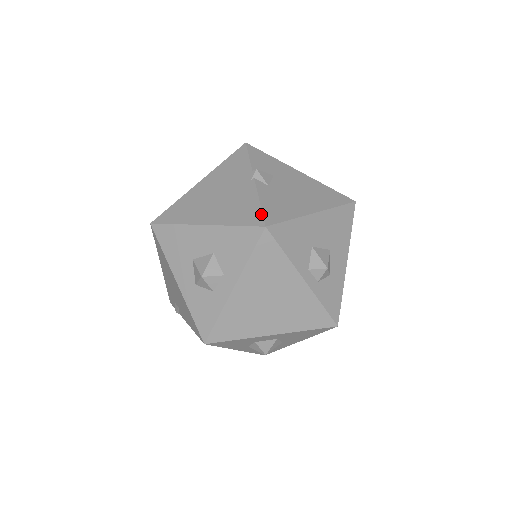
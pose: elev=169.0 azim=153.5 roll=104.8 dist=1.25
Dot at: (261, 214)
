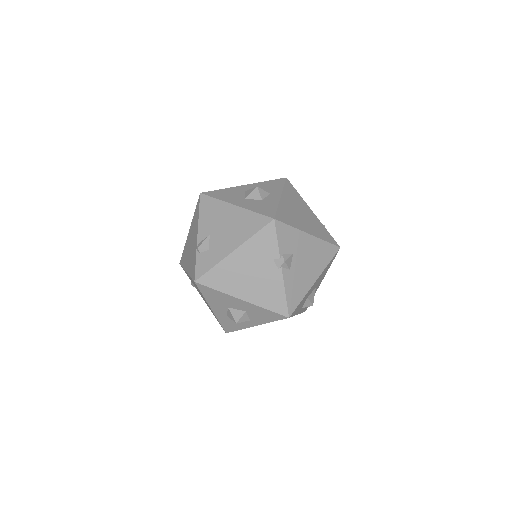
Dot at: (286, 306)
